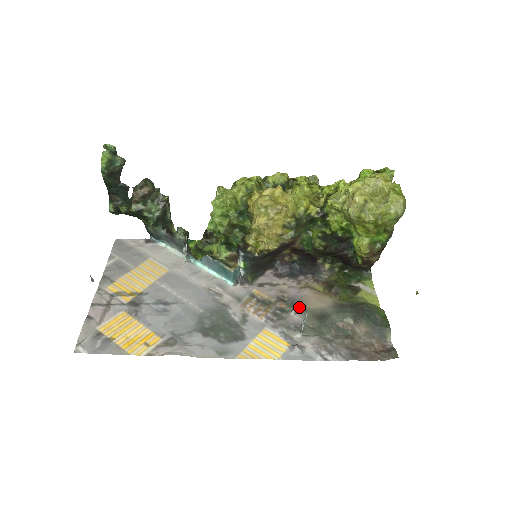
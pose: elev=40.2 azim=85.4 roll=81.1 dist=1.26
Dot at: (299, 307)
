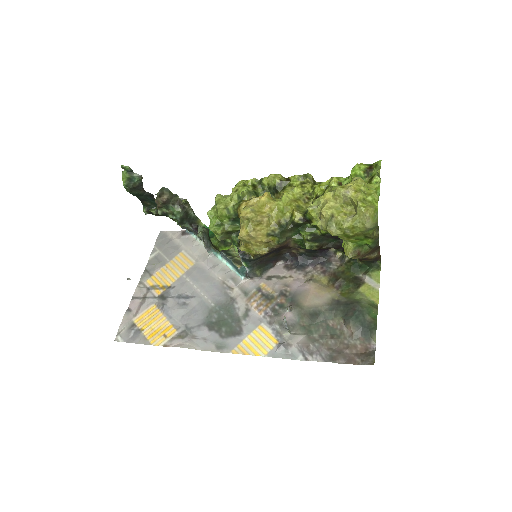
Dot at: (296, 303)
